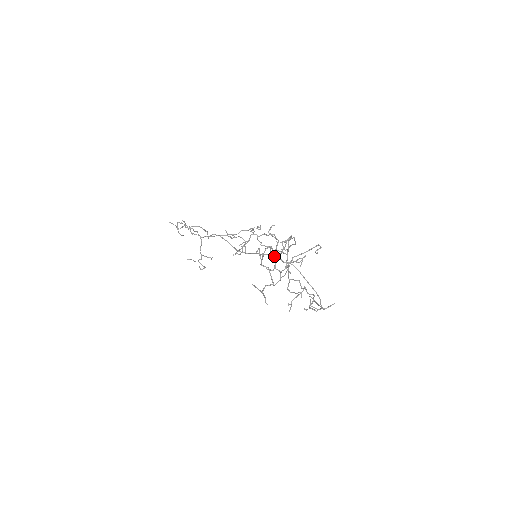
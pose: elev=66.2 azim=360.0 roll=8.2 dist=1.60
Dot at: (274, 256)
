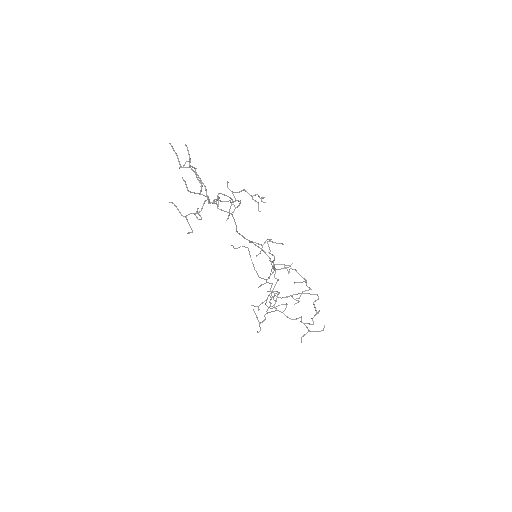
Dot at: (267, 255)
